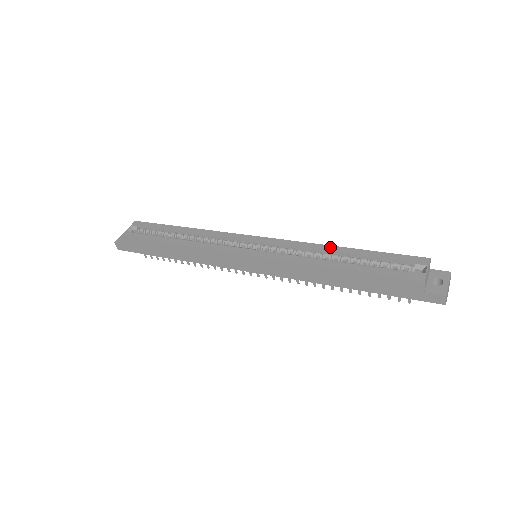
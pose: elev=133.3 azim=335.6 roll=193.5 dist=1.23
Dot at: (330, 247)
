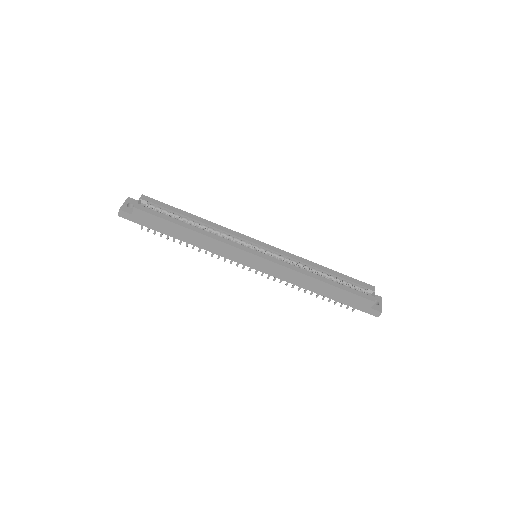
Dot at: (315, 264)
